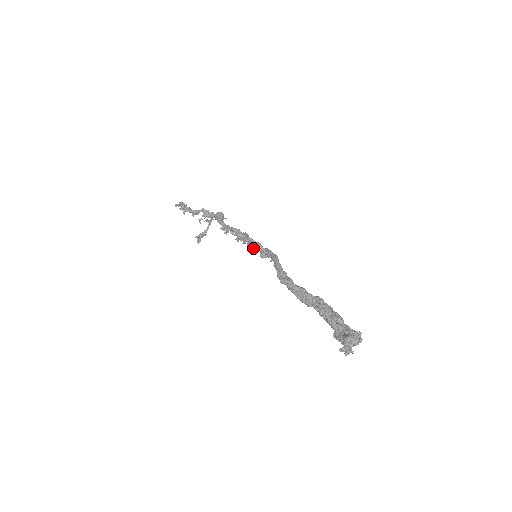
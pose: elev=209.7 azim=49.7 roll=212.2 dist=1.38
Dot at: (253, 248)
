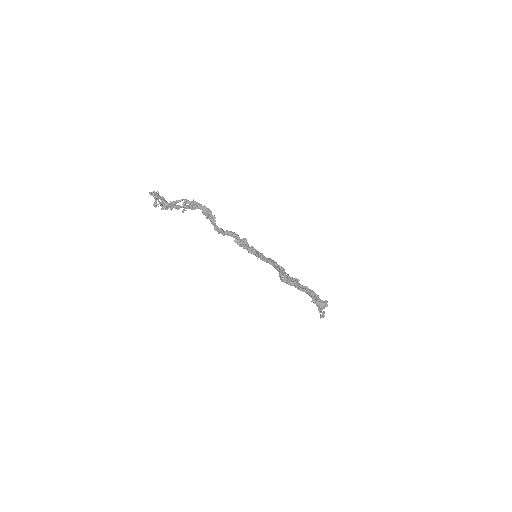
Dot at: occluded
